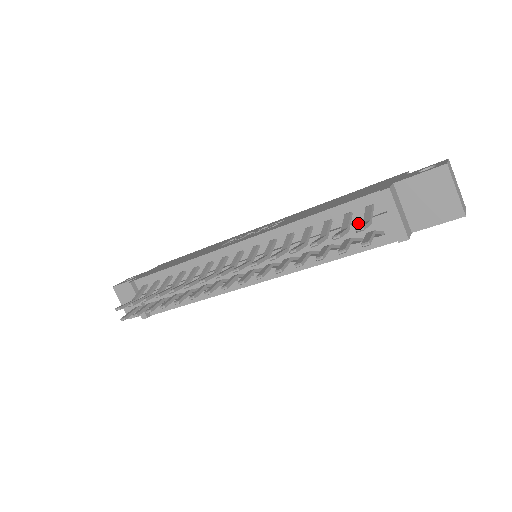
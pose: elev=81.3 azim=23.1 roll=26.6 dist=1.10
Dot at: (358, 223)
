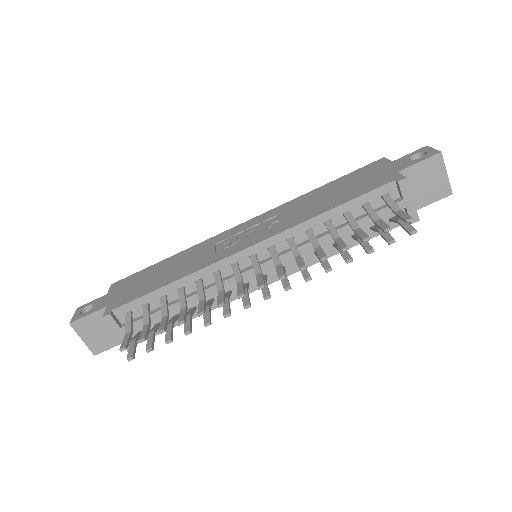
Dot at: (378, 212)
